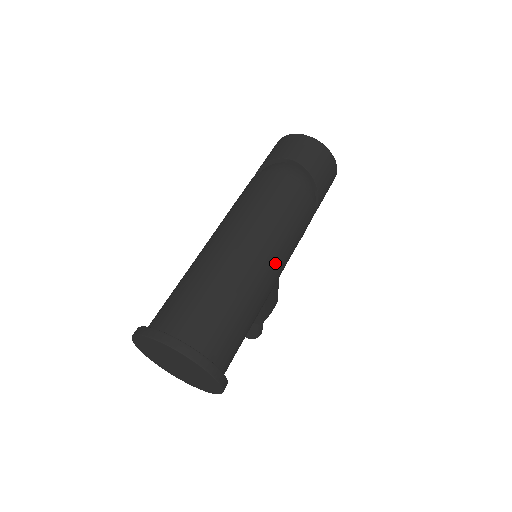
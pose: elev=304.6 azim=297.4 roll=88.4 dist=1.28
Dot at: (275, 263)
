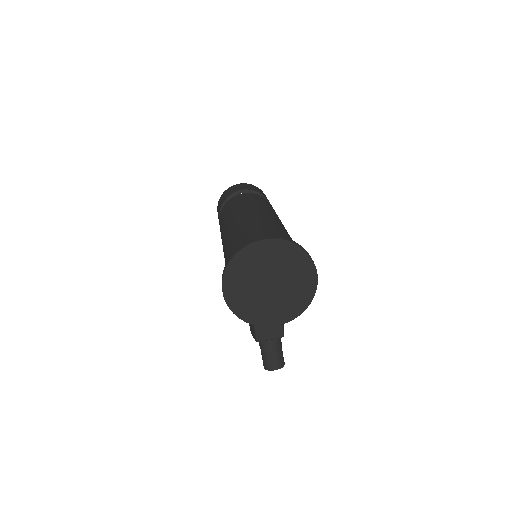
Dot at: (281, 222)
